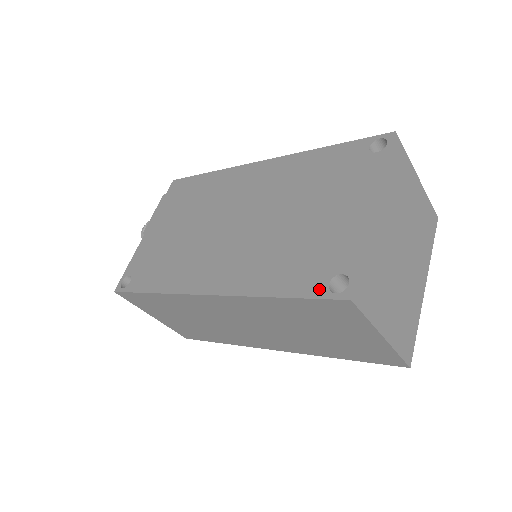
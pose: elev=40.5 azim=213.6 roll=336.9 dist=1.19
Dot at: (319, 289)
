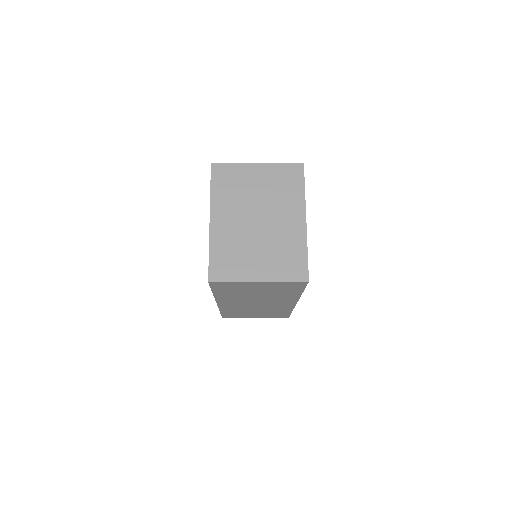
Dot at: occluded
